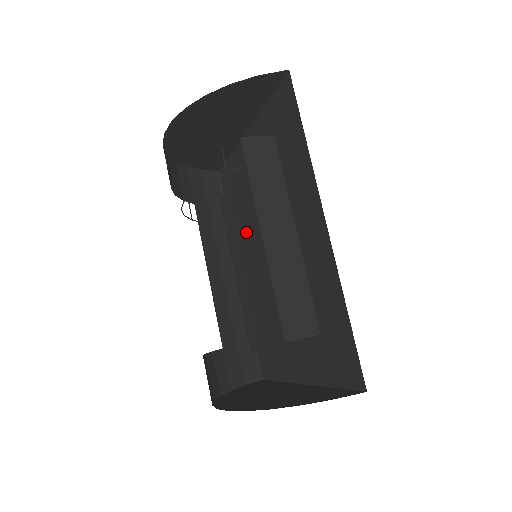
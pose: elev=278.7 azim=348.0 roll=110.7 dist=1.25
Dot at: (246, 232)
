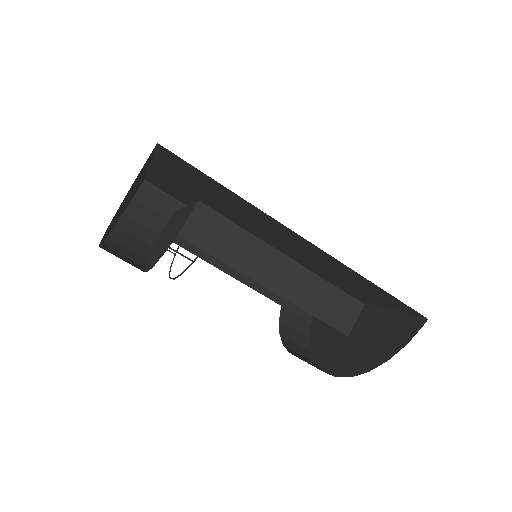
Dot at: occluded
